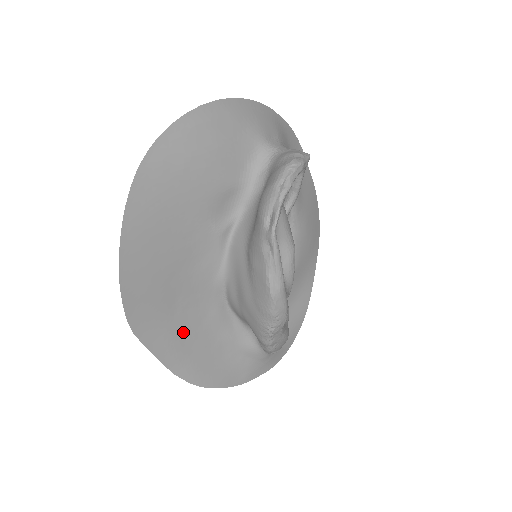
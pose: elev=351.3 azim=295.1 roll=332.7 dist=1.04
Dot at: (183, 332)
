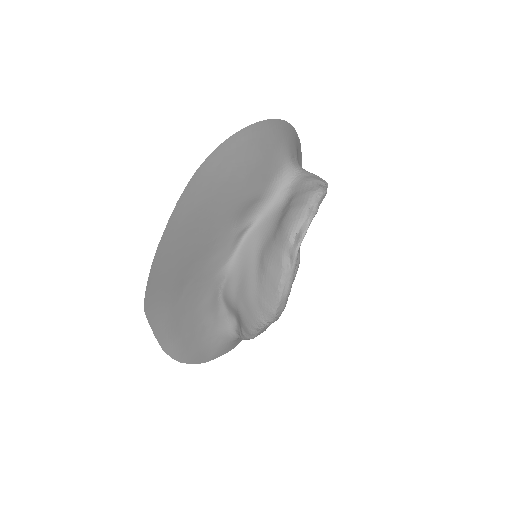
Dot at: (181, 314)
